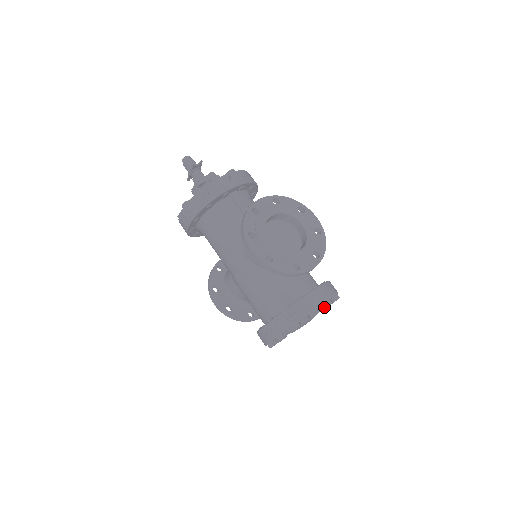
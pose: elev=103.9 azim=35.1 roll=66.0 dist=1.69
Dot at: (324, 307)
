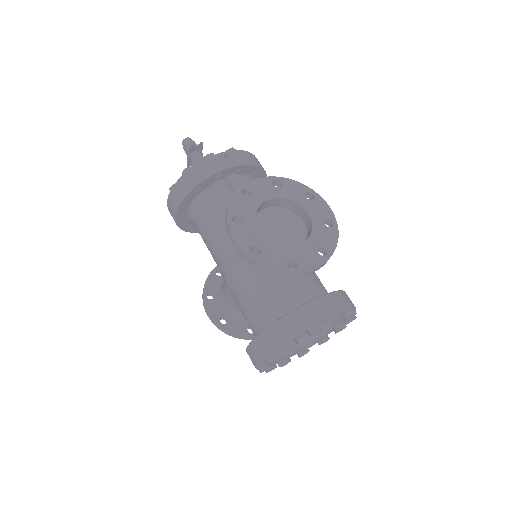
Dot at: (331, 323)
